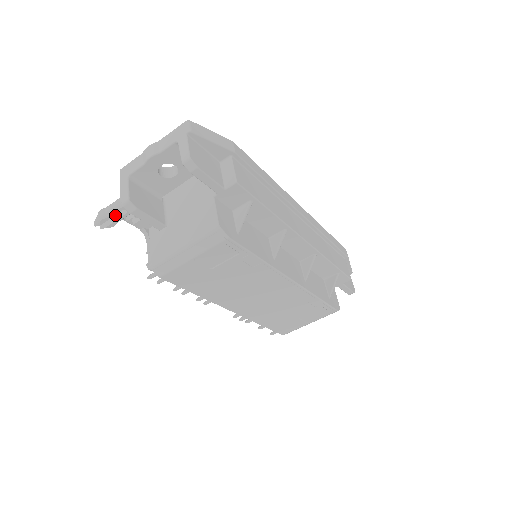
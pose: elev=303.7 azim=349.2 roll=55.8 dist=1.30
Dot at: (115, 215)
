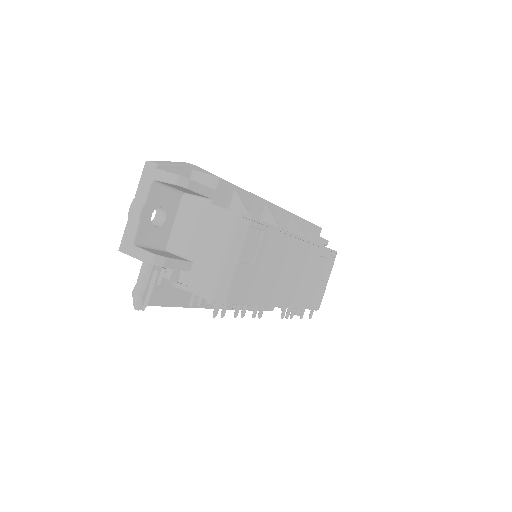
Dot at: occluded
